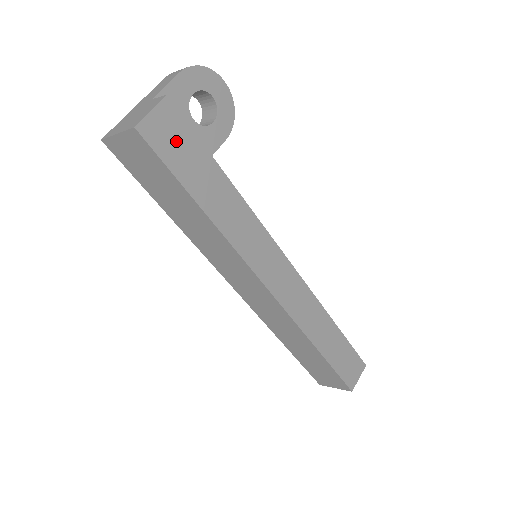
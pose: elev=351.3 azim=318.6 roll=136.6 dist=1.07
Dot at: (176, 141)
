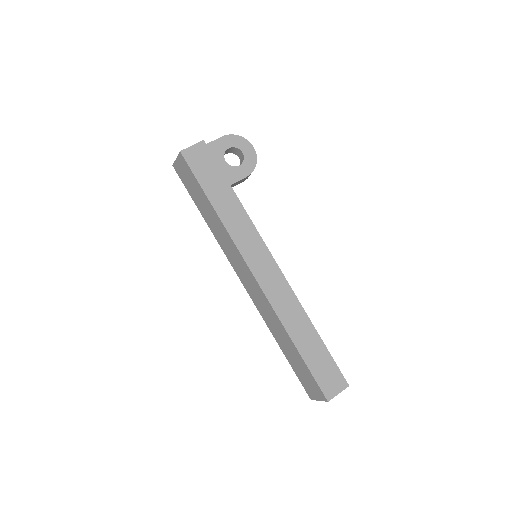
Dot at: (203, 163)
